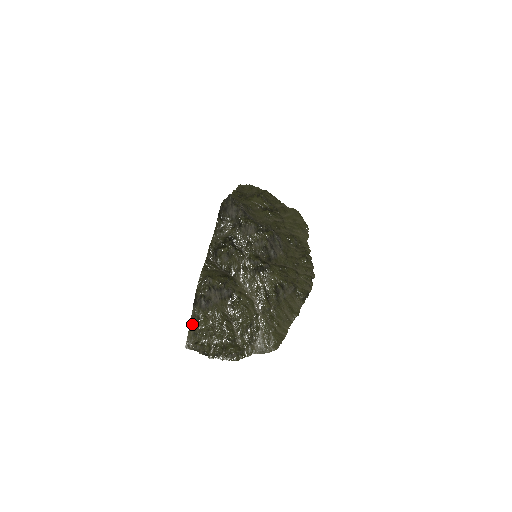
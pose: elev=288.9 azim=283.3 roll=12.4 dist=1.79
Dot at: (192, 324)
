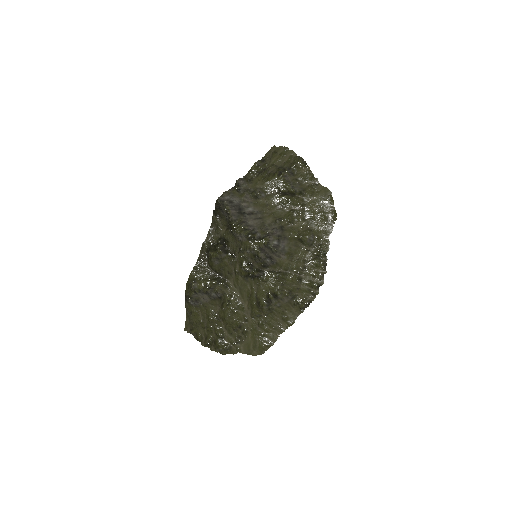
Dot at: (187, 314)
